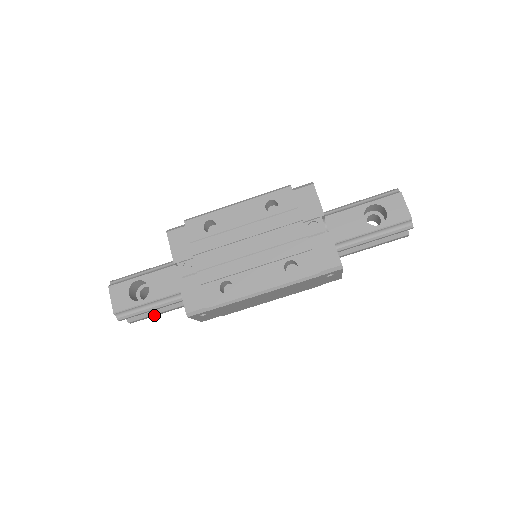
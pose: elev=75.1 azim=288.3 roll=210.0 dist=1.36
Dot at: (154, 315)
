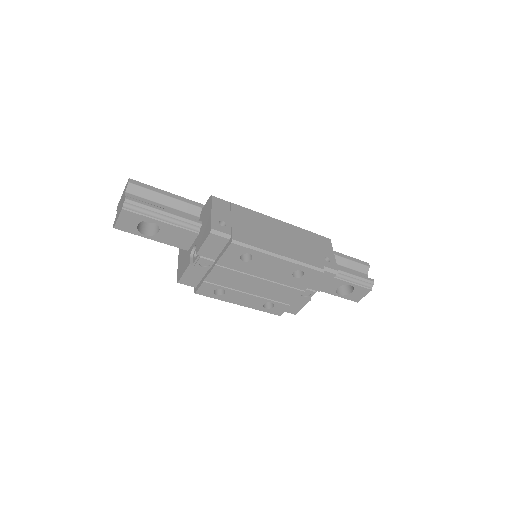
Dot at: occluded
